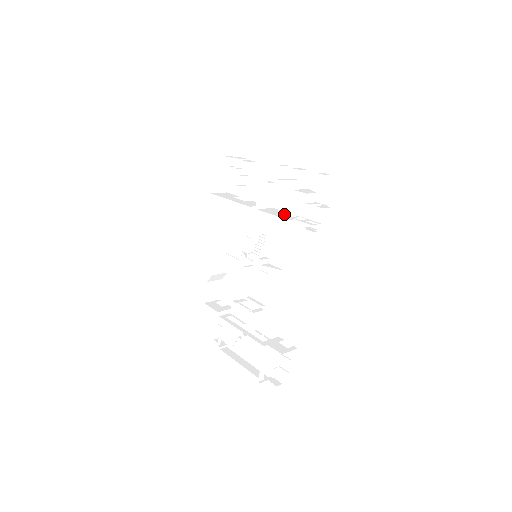
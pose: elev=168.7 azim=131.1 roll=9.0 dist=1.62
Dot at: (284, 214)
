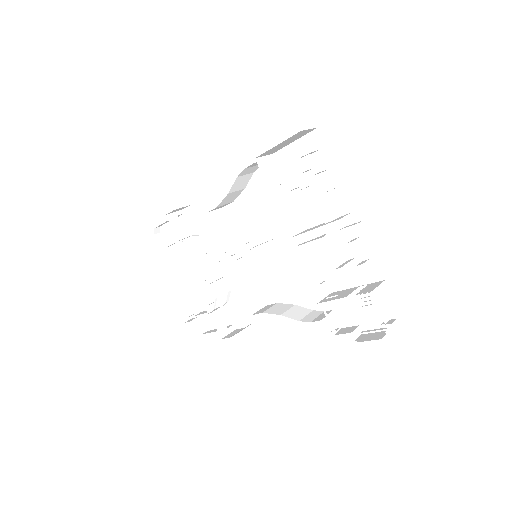
Dot at: (316, 275)
